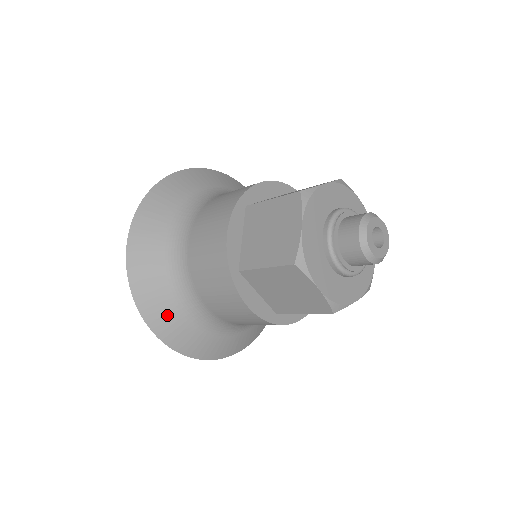
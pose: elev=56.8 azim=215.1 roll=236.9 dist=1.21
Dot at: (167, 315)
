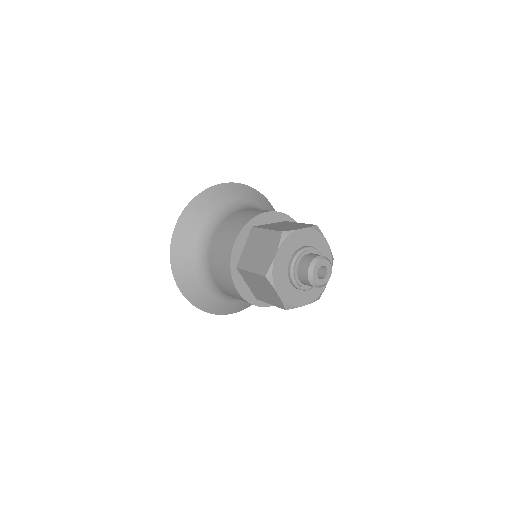
Dot at: (195, 219)
